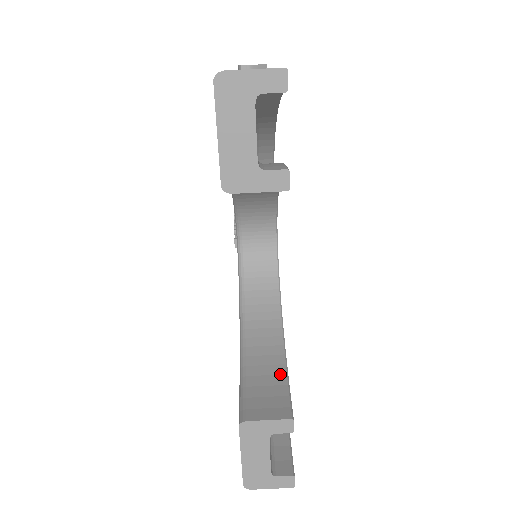
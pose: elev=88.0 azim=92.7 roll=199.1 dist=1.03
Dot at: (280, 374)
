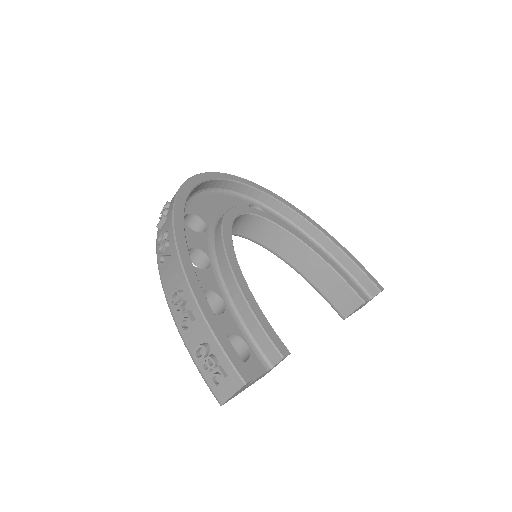
Dot at: (333, 276)
